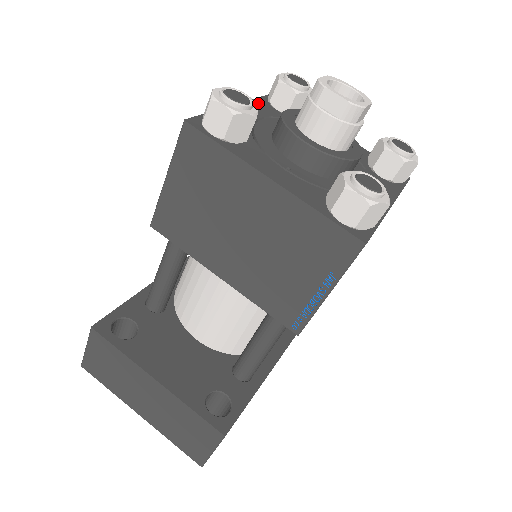
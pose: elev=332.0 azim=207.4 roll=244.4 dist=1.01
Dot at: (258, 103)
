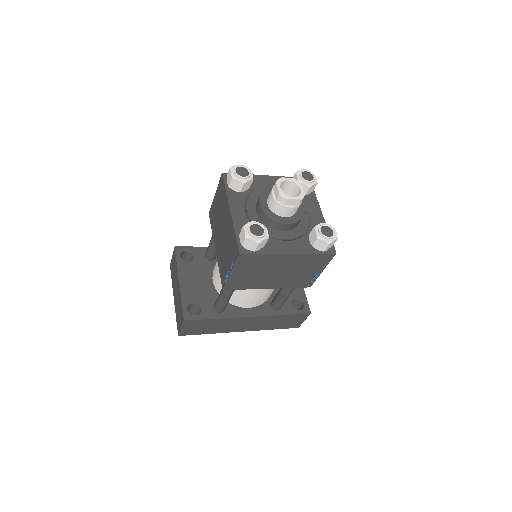
Dot at: occluded
